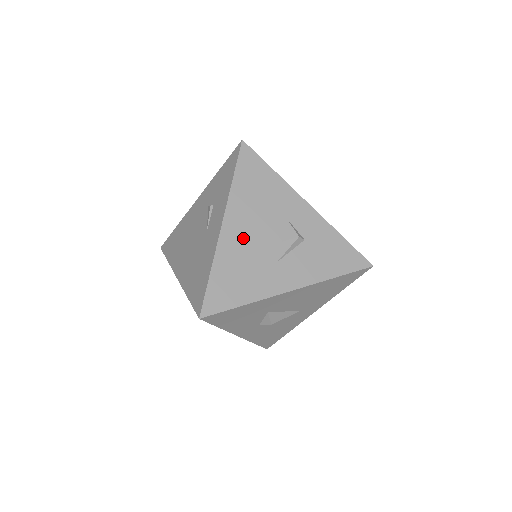
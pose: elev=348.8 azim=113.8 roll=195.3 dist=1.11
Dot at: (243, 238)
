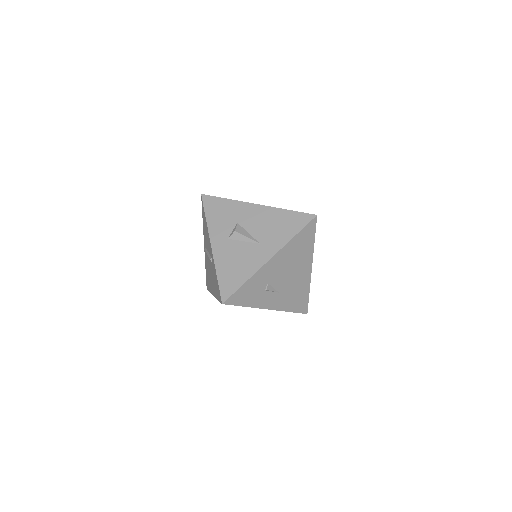
Dot at: occluded
